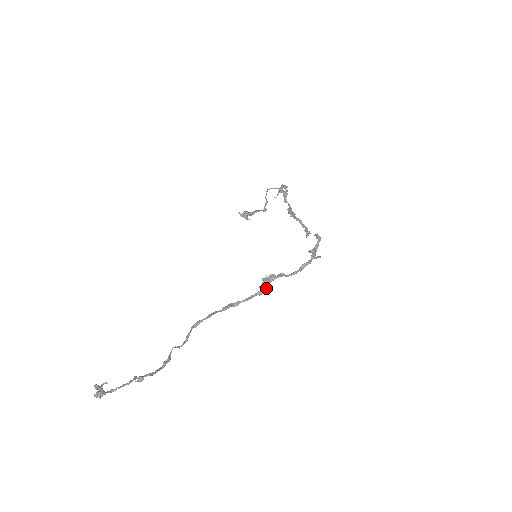
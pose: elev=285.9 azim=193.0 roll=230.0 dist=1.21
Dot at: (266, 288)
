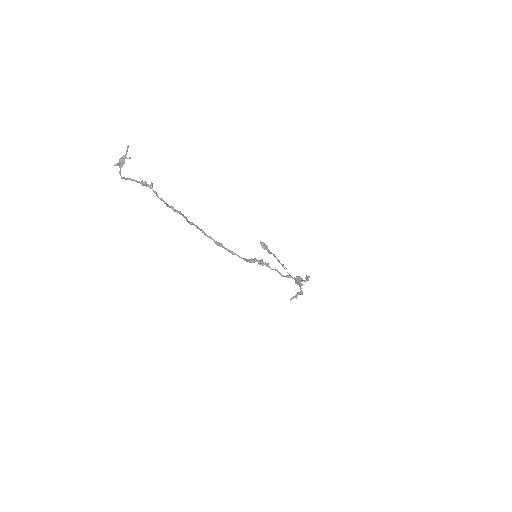
Dot at: (251, 259)
